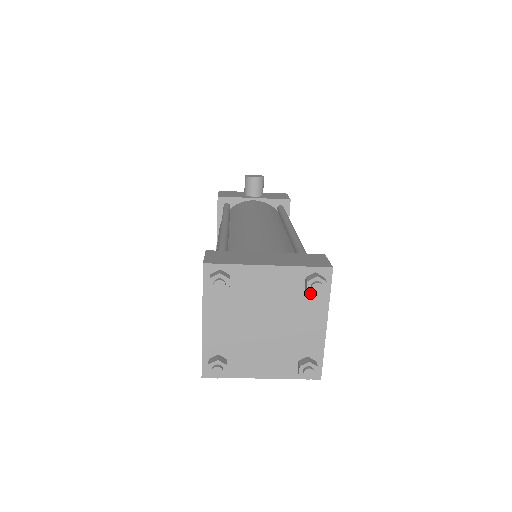
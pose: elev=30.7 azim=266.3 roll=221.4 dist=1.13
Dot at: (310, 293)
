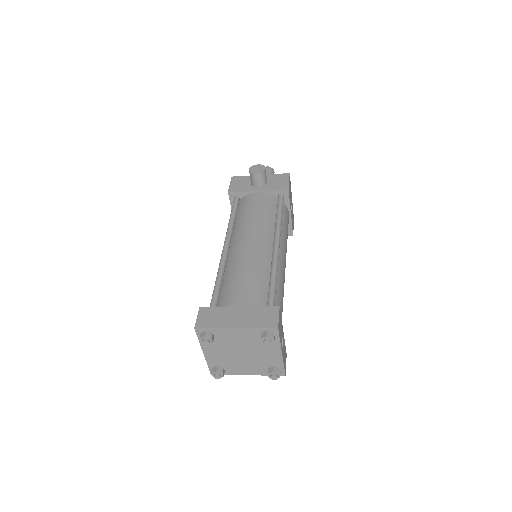
Dot at: (264, 343)
